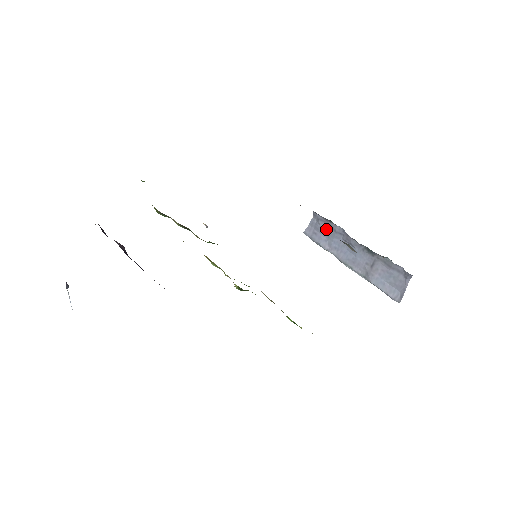
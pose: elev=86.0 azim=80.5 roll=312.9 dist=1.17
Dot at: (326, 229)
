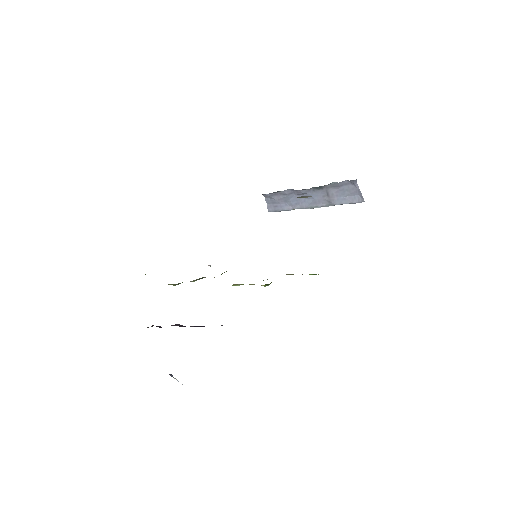
Dot at: (280, 198)
